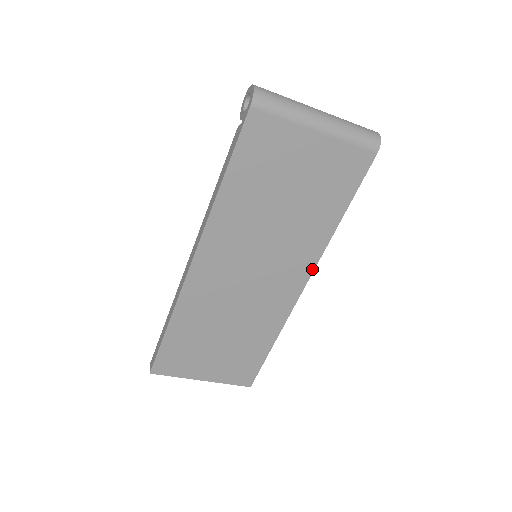
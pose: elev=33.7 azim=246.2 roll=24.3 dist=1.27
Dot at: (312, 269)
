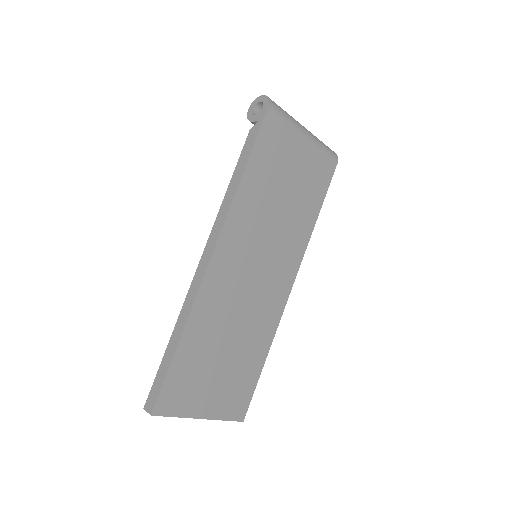
Dot at: (297, 268)
